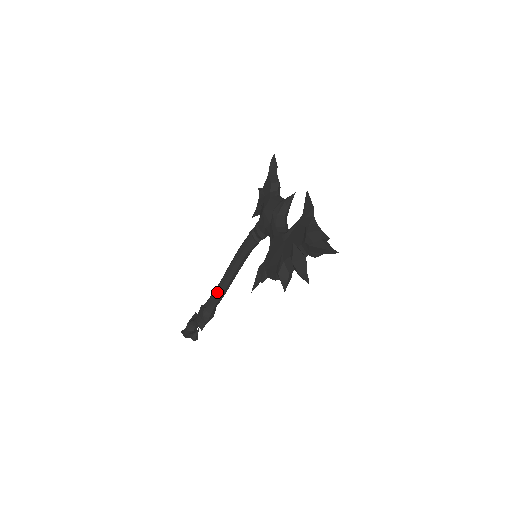
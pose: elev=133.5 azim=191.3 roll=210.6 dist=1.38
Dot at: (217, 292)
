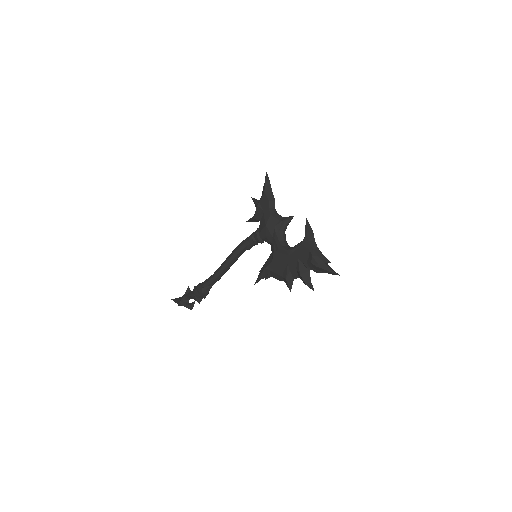
Dot at: (216, 277)
